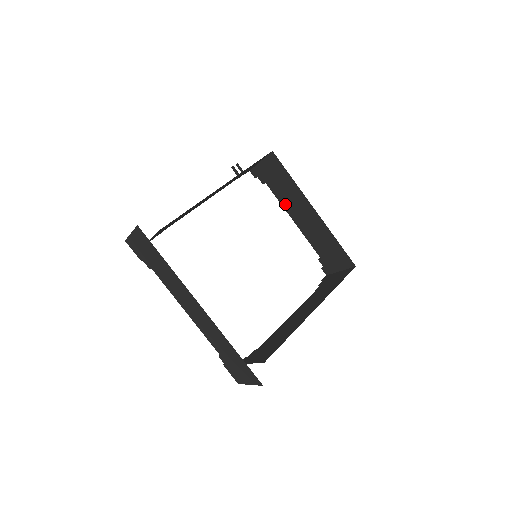
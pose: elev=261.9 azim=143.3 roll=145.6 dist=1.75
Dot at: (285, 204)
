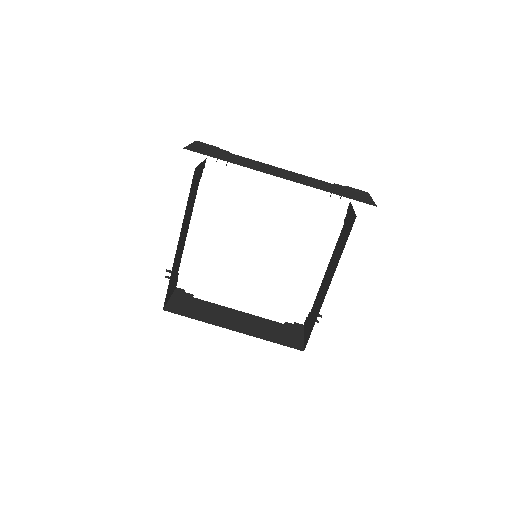
Dot at: occluded
